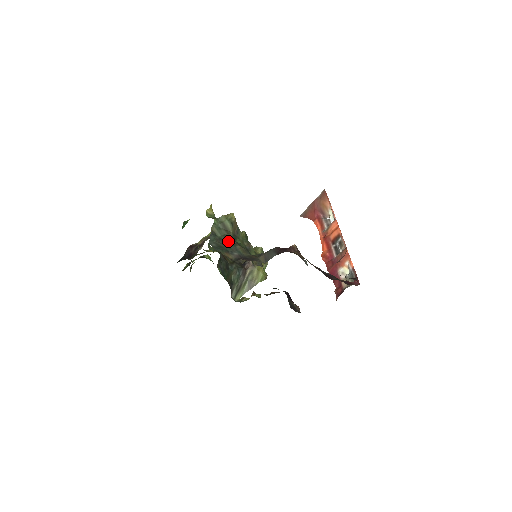
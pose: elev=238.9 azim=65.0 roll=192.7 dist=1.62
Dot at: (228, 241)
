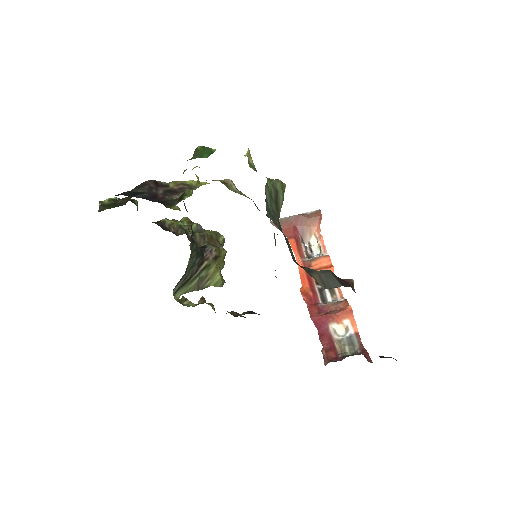
Dot at: (278, 224)
